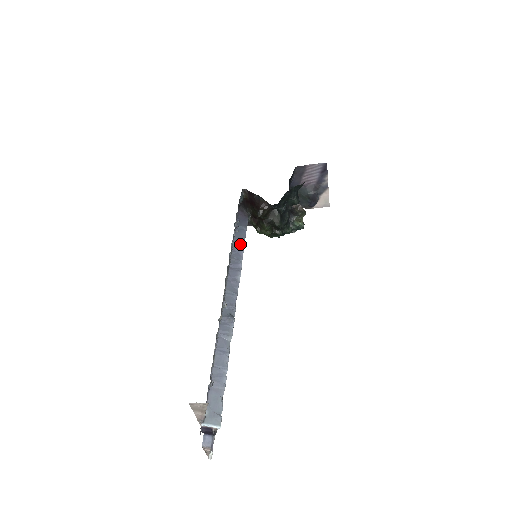
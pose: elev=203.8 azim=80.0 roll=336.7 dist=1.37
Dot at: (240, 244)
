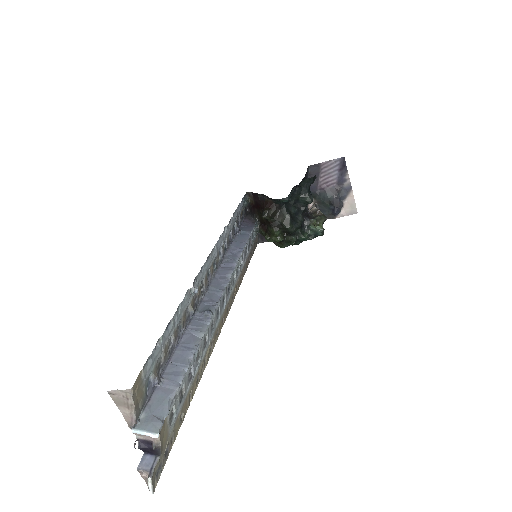
Dot at: (239, 246)
